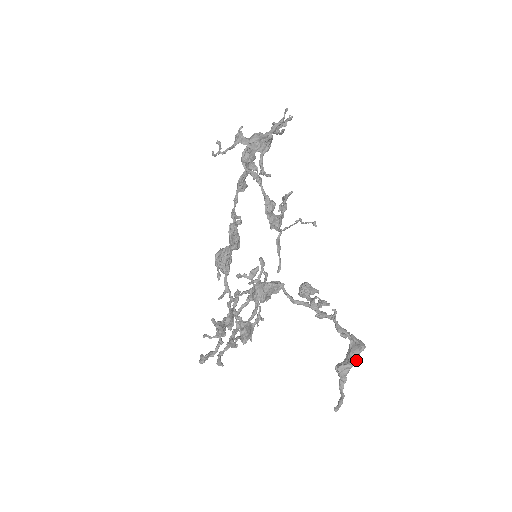
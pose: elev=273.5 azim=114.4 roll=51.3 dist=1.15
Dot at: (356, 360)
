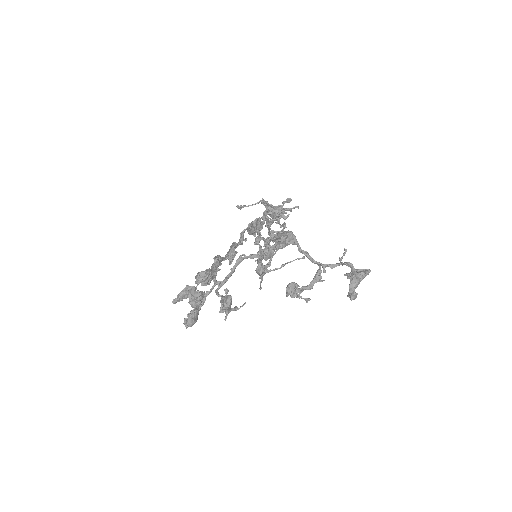
Dot at: (366, 275)
